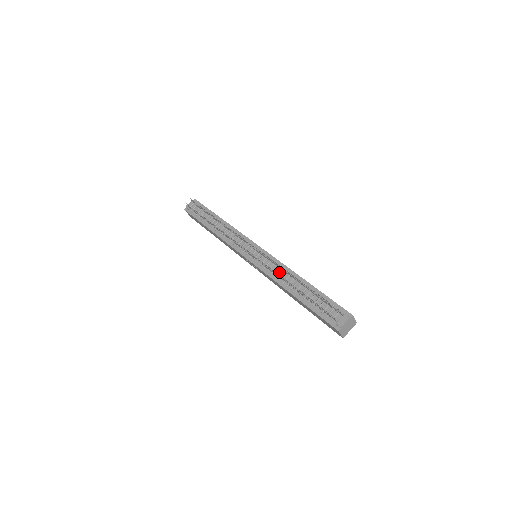
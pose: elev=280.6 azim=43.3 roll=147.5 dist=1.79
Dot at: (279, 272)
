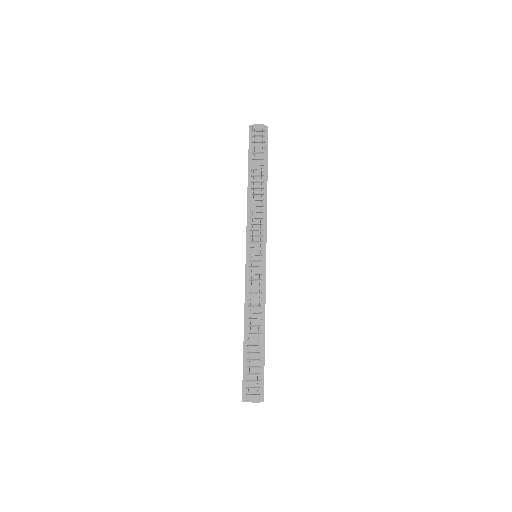
Dot at: (255, 299)
